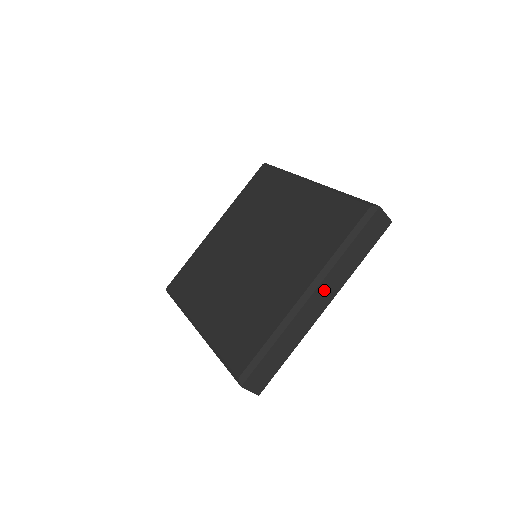
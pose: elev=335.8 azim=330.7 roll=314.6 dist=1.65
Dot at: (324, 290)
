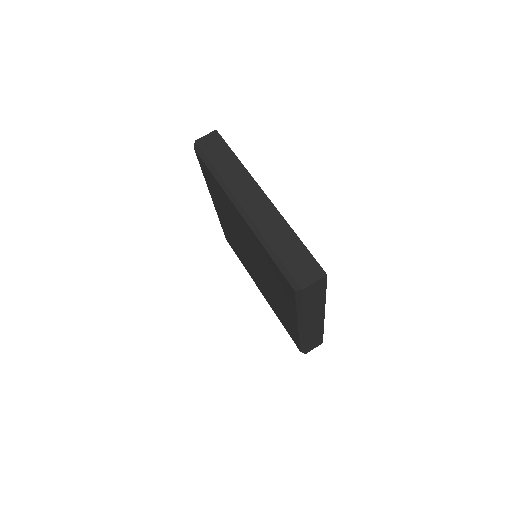
Dot at: (311, 320)
